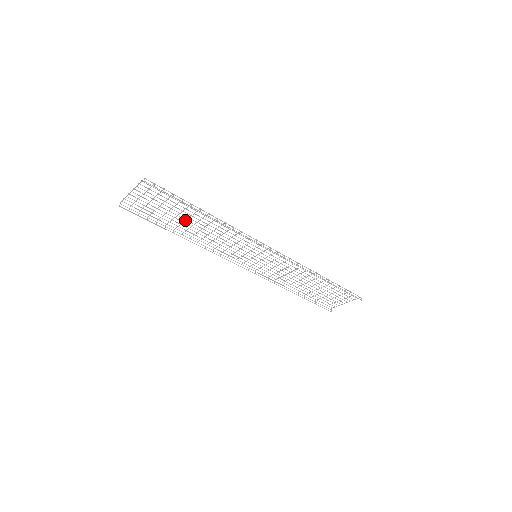
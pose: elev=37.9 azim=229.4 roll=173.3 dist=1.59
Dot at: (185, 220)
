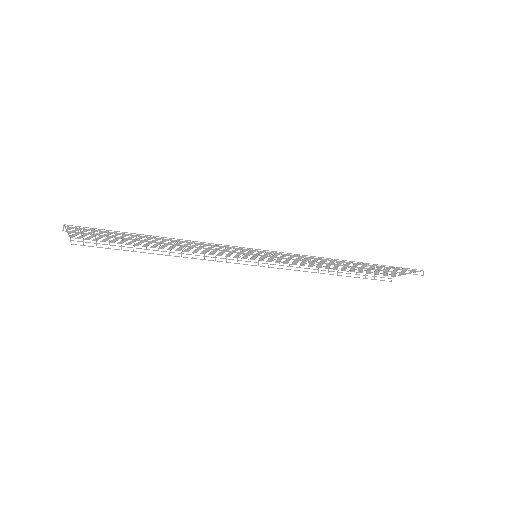
Dot at: (147, 243)
